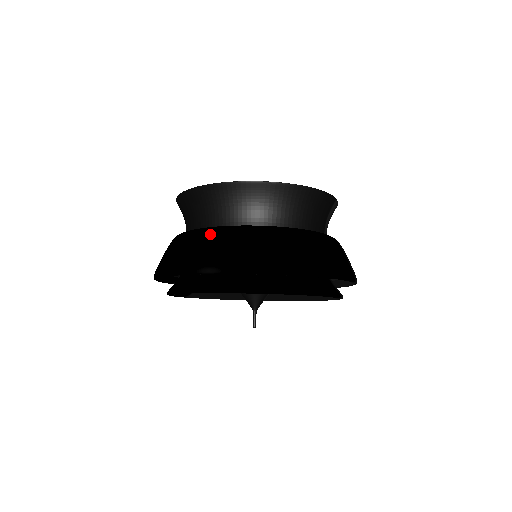
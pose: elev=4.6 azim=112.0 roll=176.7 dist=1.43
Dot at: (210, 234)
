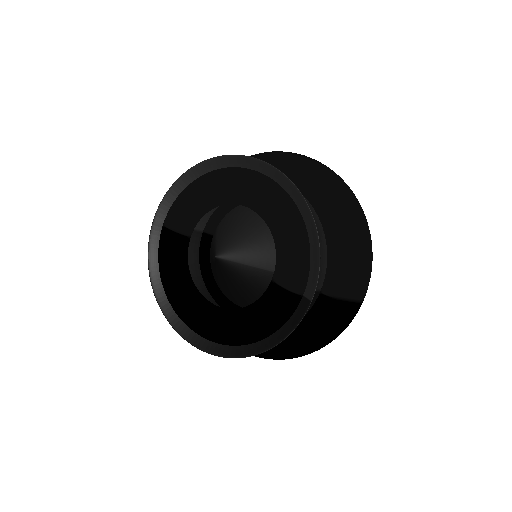
Dot at: occluded
